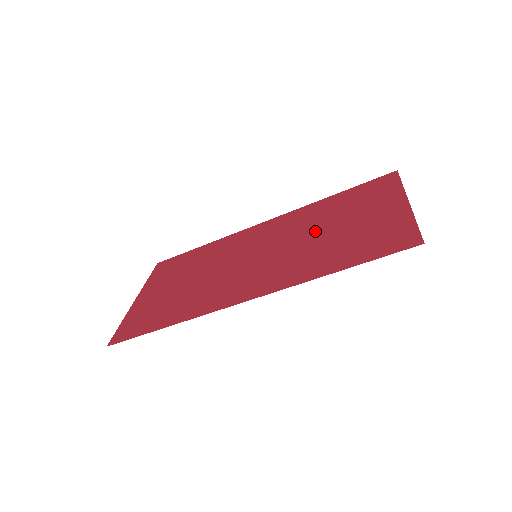
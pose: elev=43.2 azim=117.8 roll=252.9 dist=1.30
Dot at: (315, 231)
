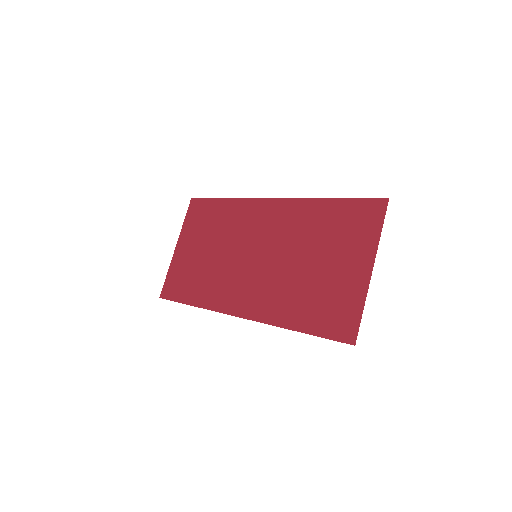
Dot at: (300, 255)
